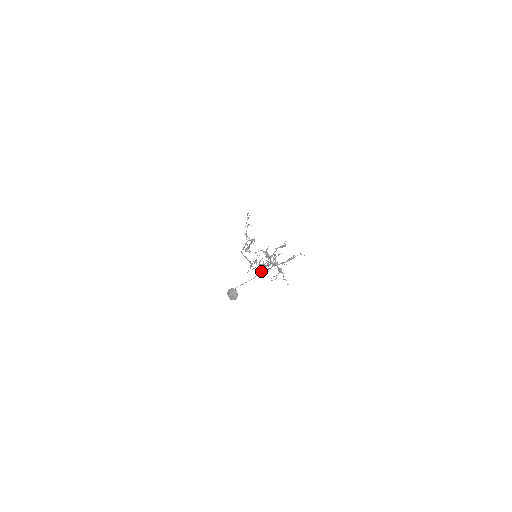
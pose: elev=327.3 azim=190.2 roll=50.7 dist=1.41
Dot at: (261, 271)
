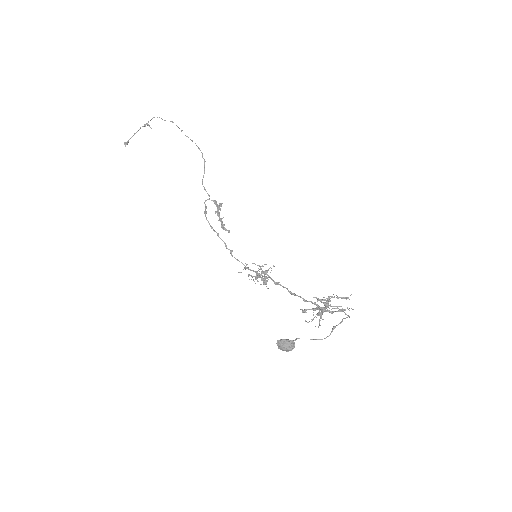
Dot at: (304, 312)
